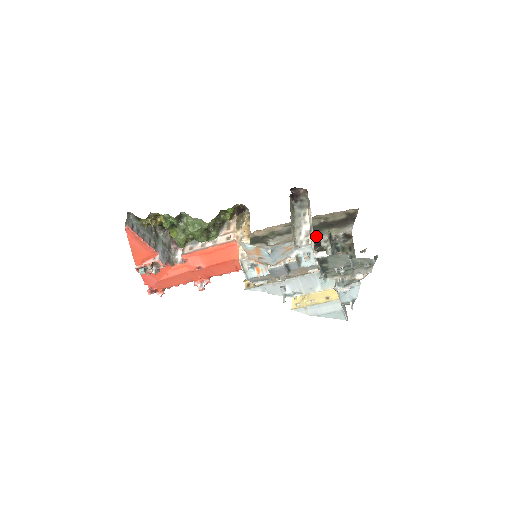
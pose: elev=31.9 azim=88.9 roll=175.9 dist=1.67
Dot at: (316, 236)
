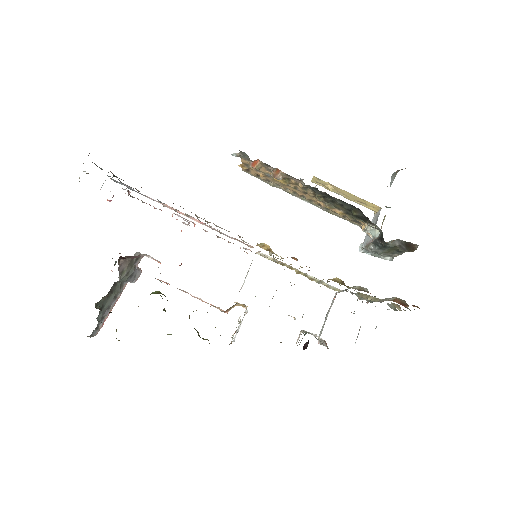
Dot at: occluded
